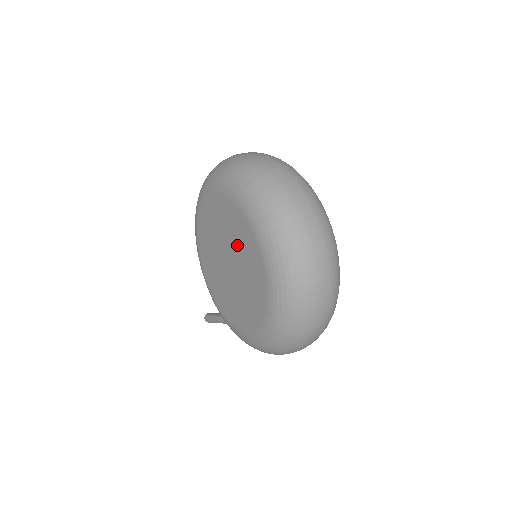
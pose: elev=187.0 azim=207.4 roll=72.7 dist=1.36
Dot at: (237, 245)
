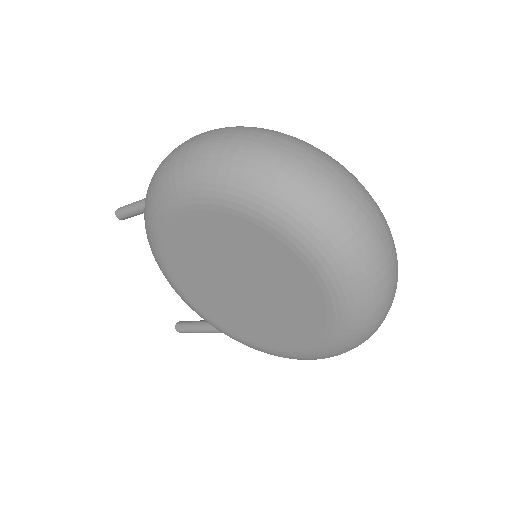
Dot at: (260, 267)
